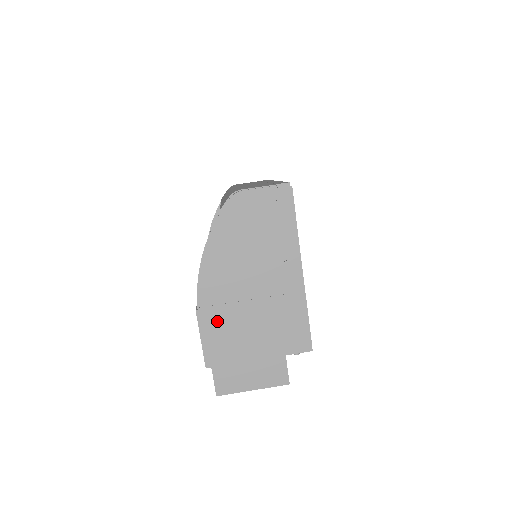
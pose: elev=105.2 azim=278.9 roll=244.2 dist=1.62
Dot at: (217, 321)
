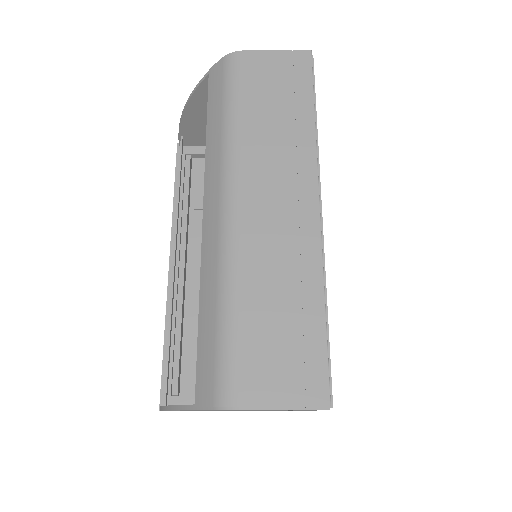
Dot at: occluded
